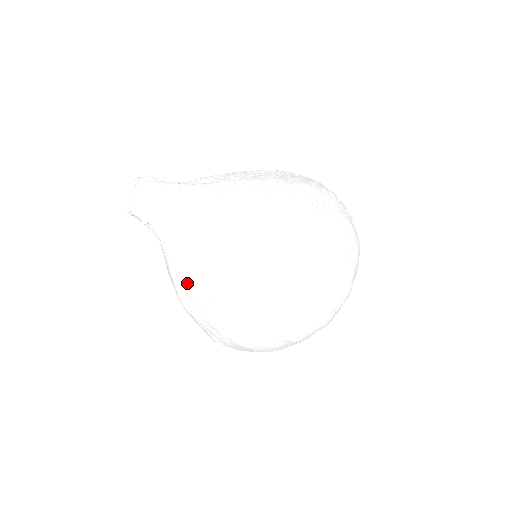
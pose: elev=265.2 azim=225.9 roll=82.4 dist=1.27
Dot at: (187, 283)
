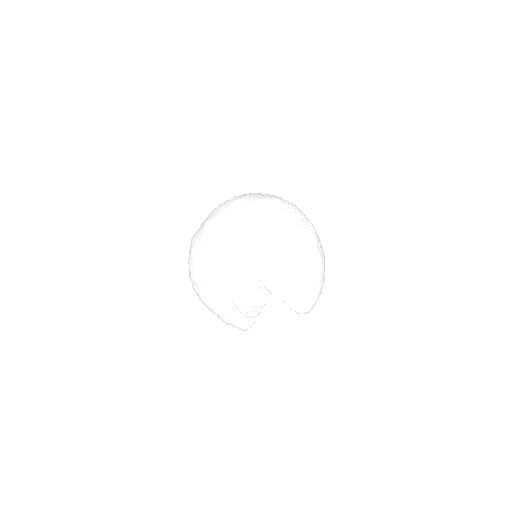
Dot at: occluded
